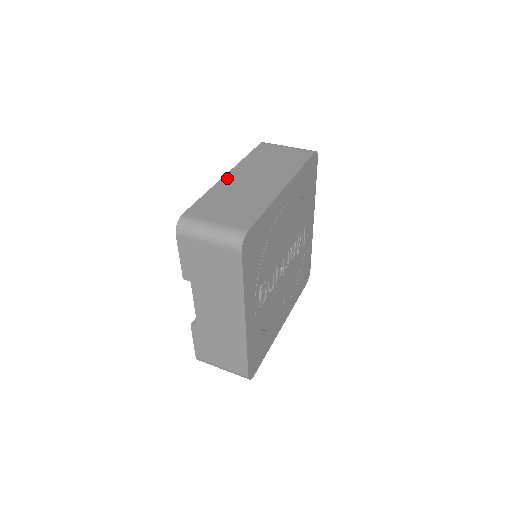
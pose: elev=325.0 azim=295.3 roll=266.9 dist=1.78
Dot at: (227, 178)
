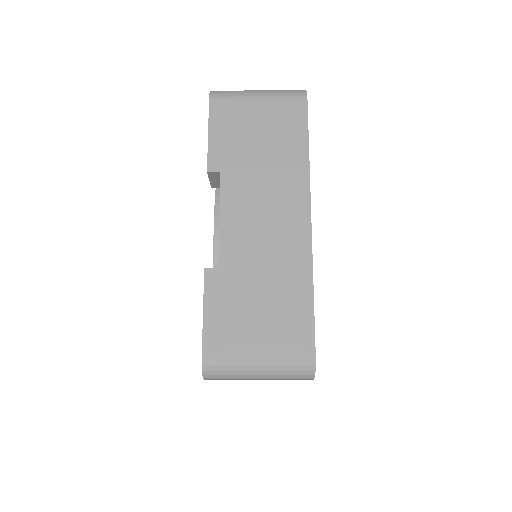
Dot at: occluded
